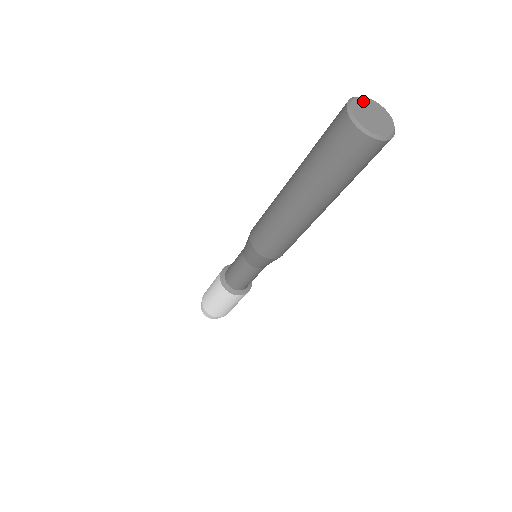
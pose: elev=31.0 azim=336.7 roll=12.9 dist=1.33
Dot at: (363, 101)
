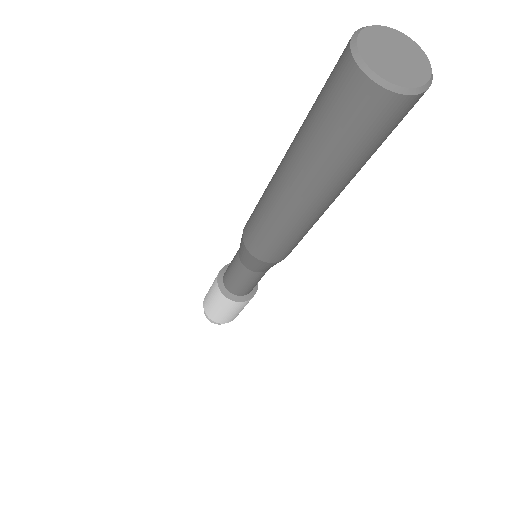
Dot at: (405, 41)
